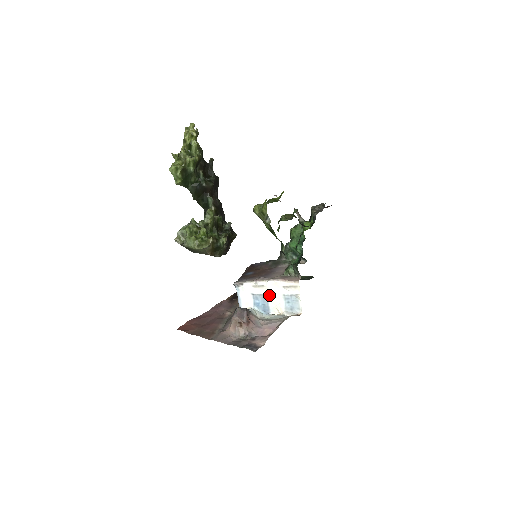
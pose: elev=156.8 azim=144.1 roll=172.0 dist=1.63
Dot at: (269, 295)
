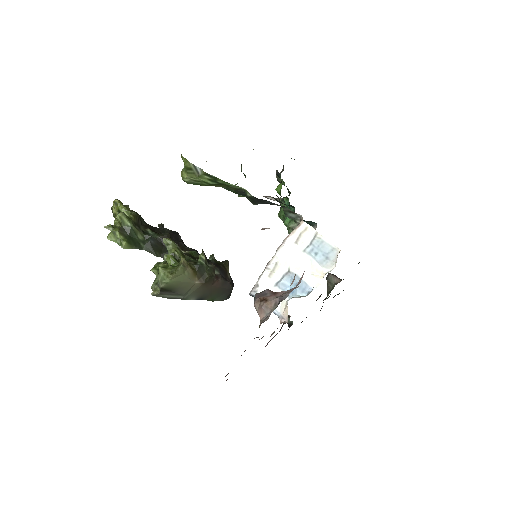
Dot at: (291, 268)
